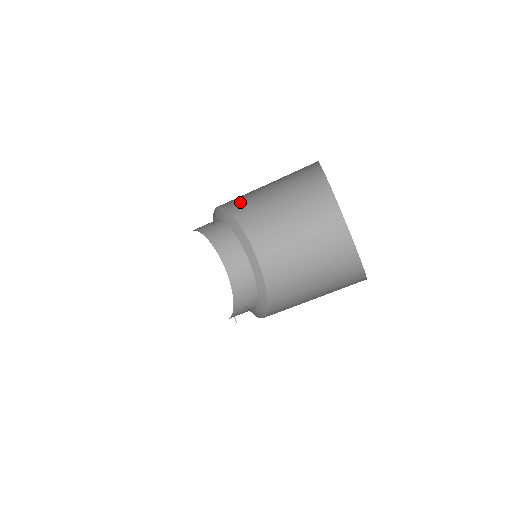
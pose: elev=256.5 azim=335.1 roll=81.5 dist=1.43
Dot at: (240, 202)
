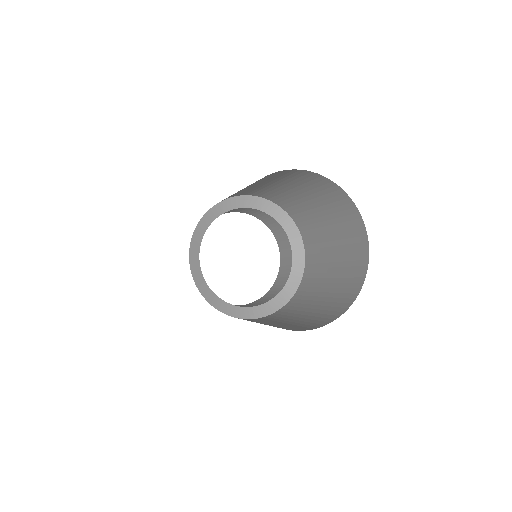
Dot at: occluded
